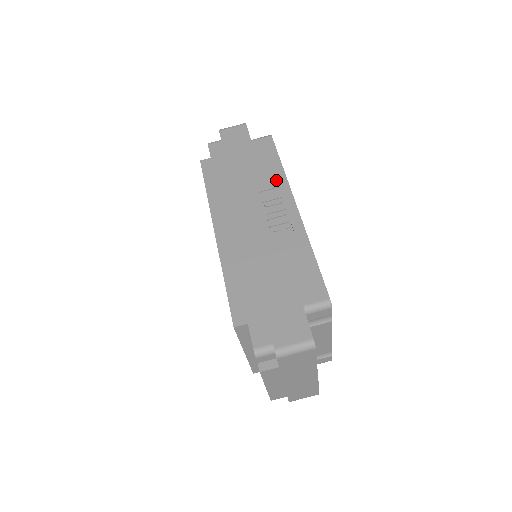
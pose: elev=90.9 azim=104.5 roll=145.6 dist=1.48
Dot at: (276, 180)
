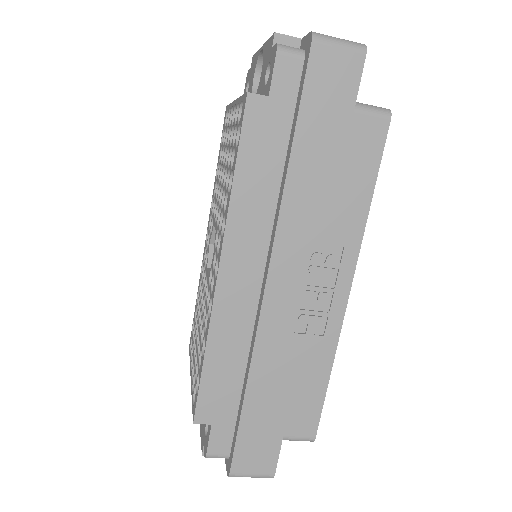
Dot at: (348, 229)
